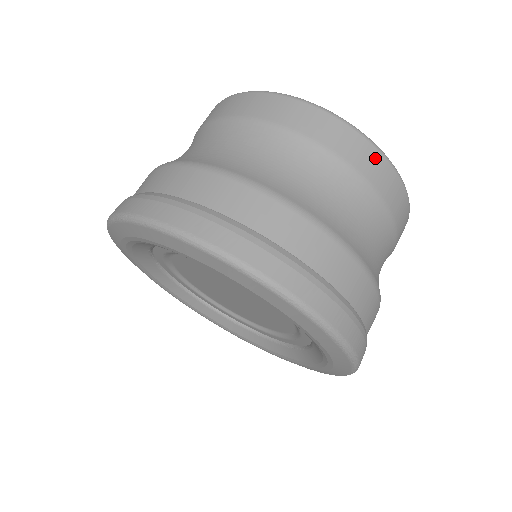
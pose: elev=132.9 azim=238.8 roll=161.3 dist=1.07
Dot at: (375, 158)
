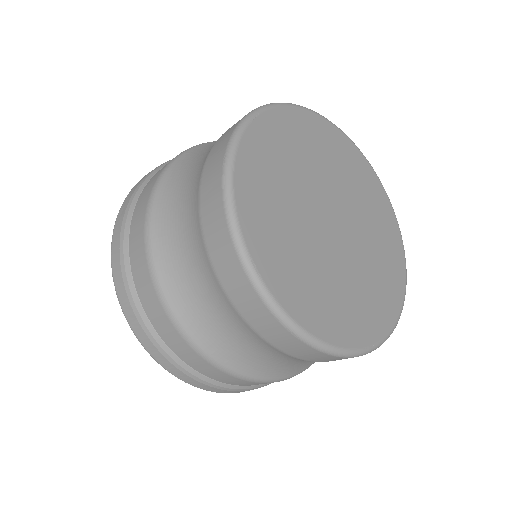
Dot at: (306, 350)
